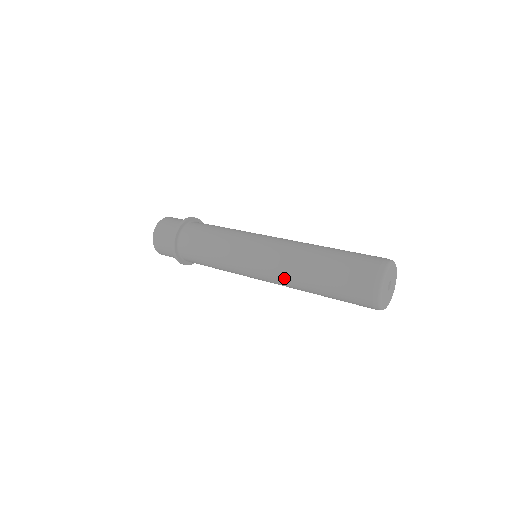
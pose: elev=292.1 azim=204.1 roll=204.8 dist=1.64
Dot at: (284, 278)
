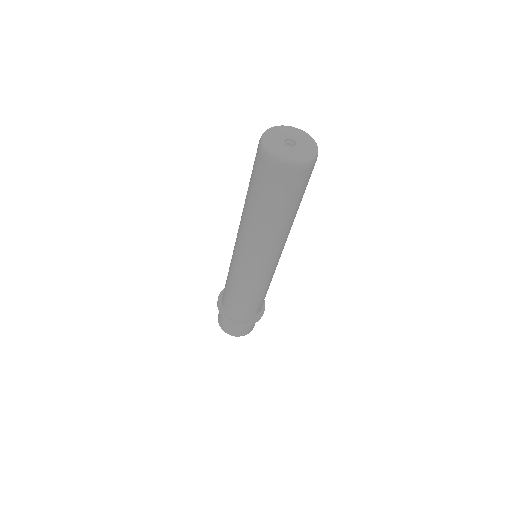
Dot at: occluded
